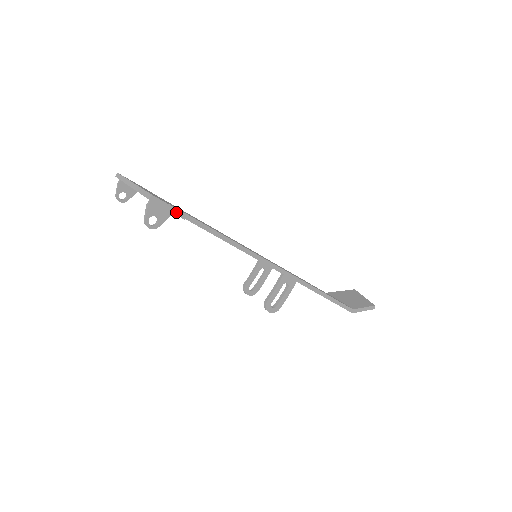
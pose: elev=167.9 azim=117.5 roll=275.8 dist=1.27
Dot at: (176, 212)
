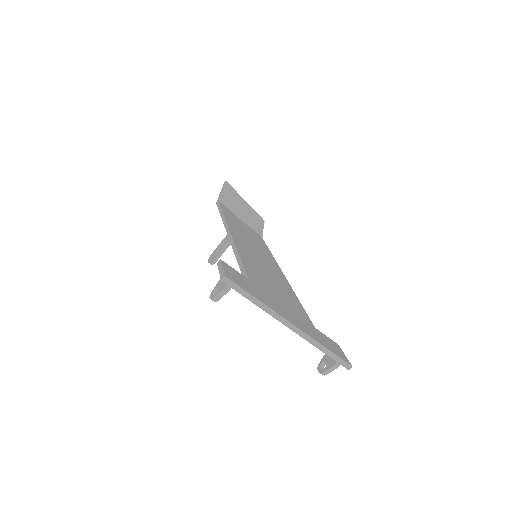
Dot at: occluded
